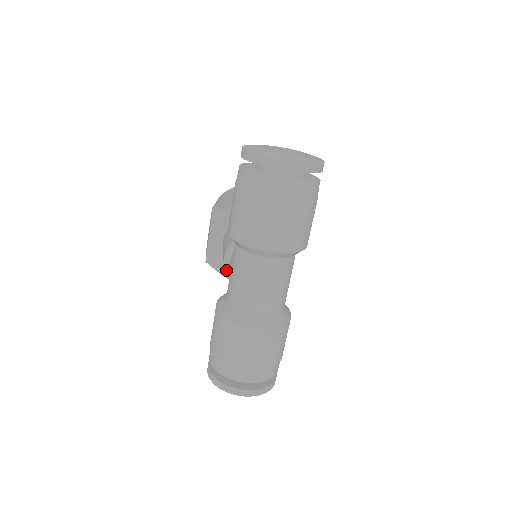
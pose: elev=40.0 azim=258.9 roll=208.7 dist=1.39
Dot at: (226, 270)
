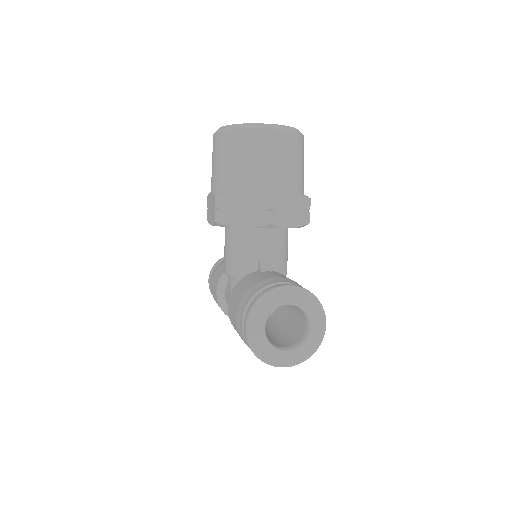
Dot at: occluded
